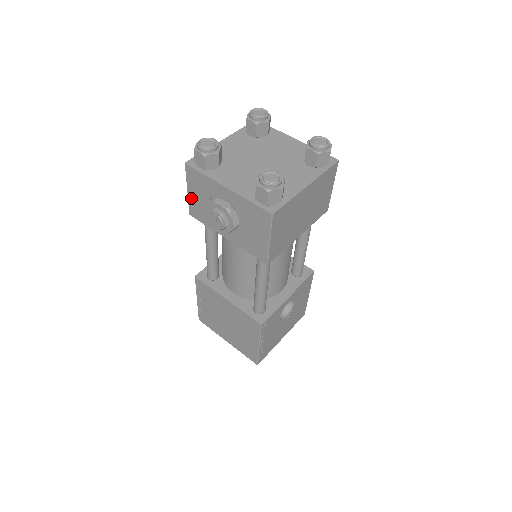
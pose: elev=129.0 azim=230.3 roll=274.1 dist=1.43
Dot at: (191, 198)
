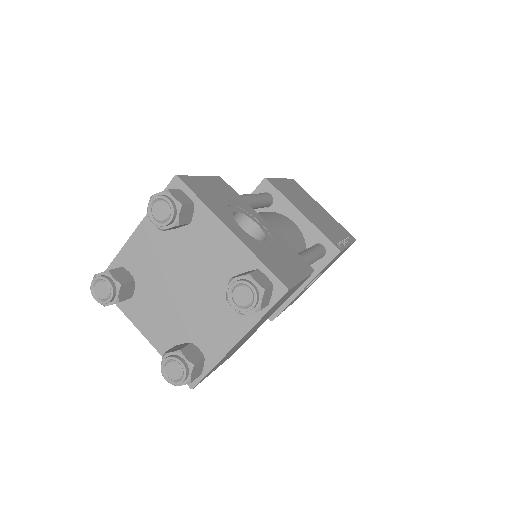
Dot at: occluded
